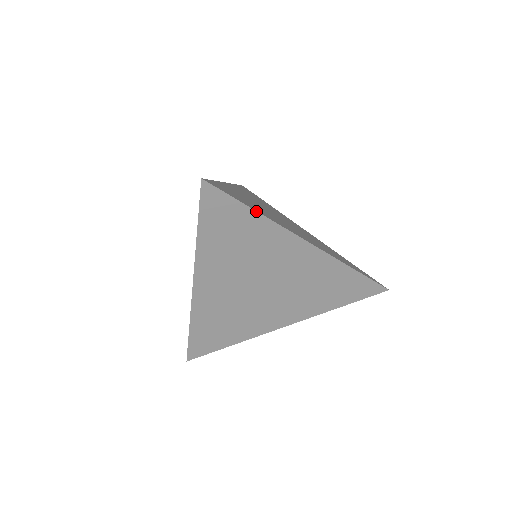
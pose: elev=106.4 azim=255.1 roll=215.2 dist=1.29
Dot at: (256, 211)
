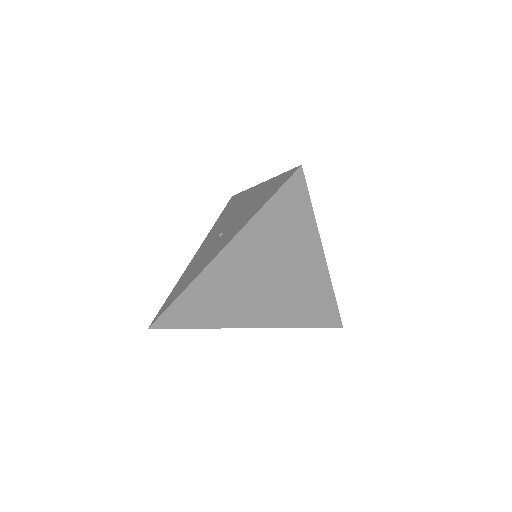
Dot at: occluded
